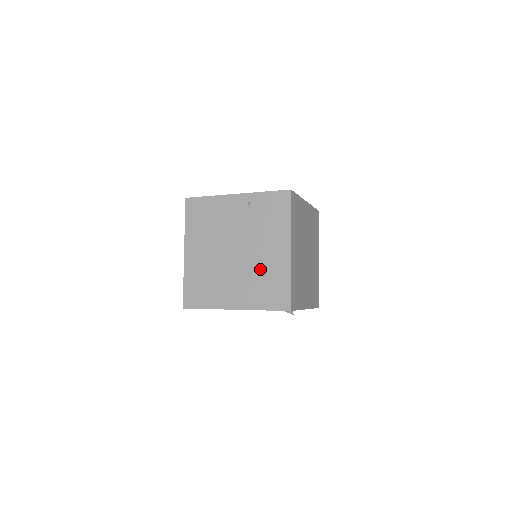
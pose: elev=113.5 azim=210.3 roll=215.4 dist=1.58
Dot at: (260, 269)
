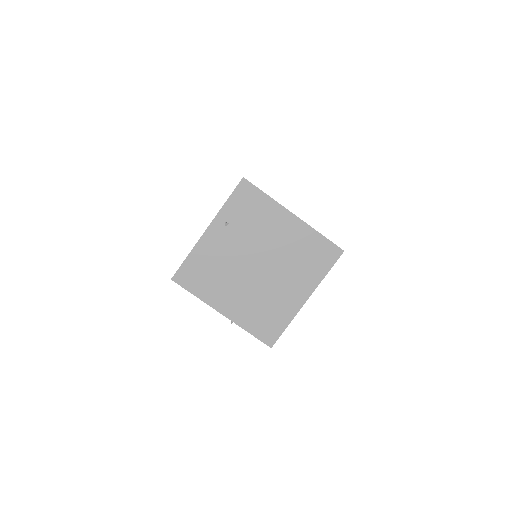
Dot at: (290, 253)
